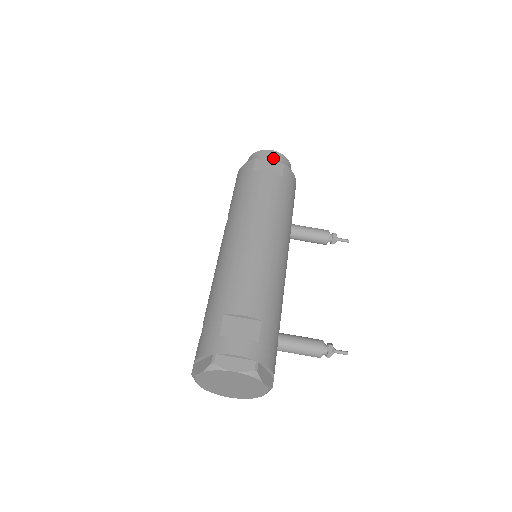
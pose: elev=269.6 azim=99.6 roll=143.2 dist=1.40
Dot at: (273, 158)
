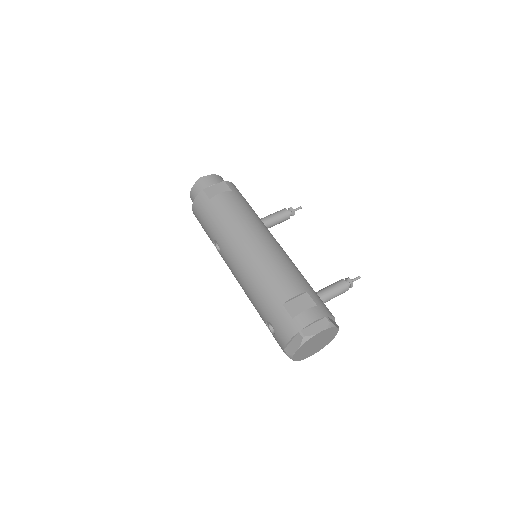
Dot at: (212, 181)
